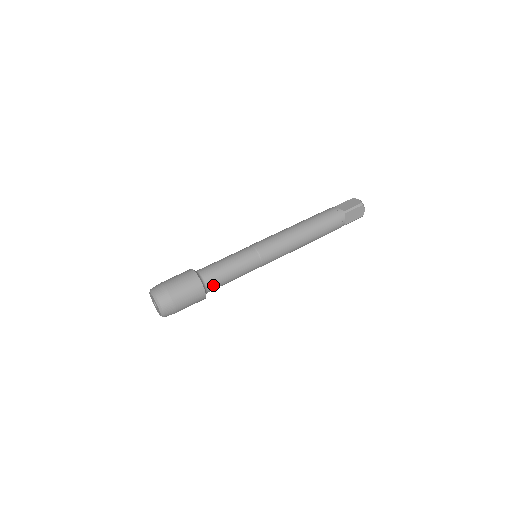
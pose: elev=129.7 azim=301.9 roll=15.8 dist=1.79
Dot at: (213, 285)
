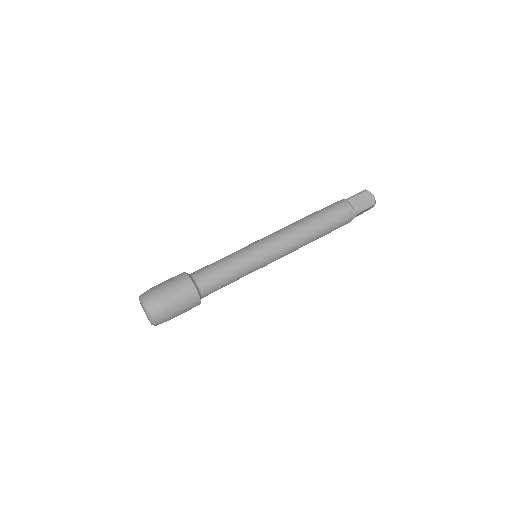
Dot at: (204, 280)
